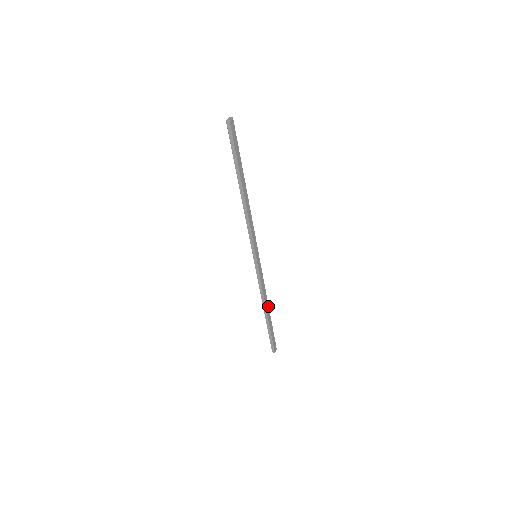
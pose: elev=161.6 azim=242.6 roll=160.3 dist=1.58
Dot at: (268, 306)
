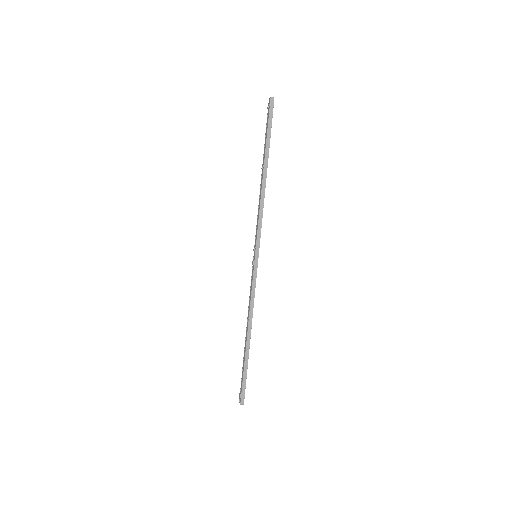
Dot at: occluded
